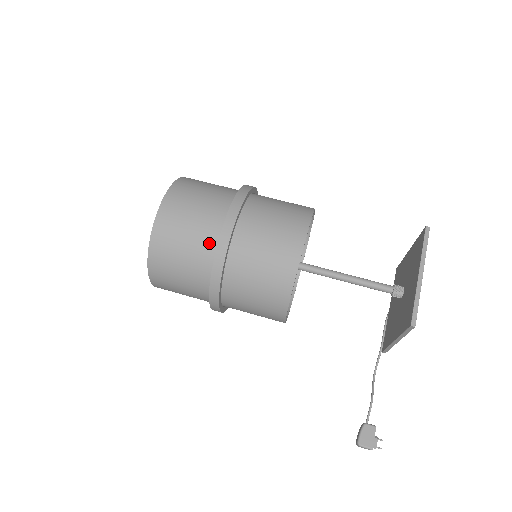
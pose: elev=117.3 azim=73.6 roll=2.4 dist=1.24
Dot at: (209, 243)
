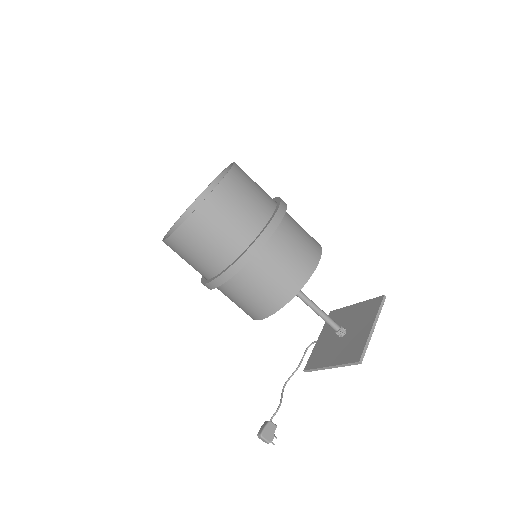
Dot at: (249, 232)
